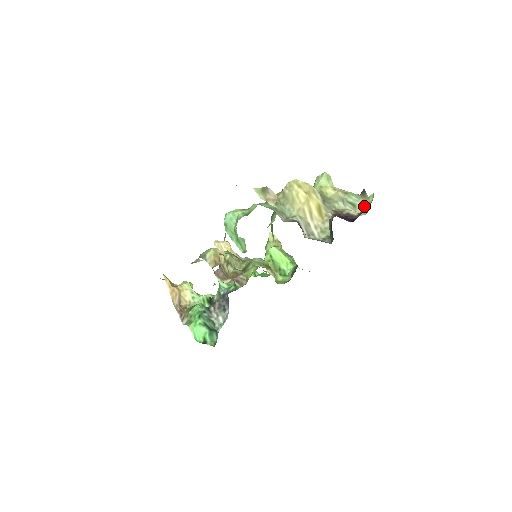
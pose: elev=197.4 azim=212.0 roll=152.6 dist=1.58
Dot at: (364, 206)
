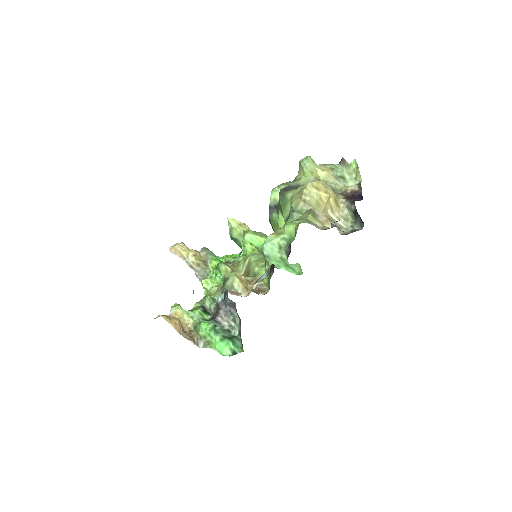
Dot at: (351, 175)
